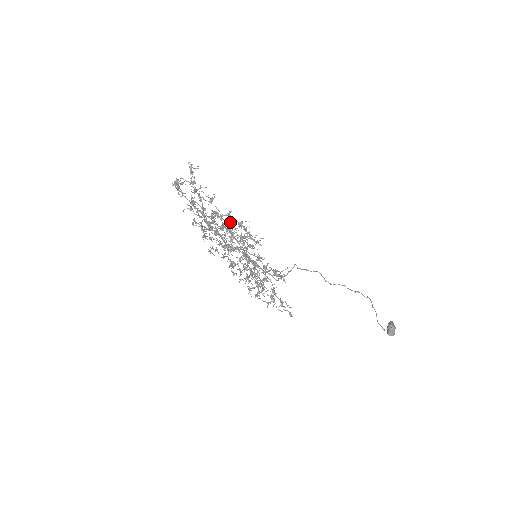
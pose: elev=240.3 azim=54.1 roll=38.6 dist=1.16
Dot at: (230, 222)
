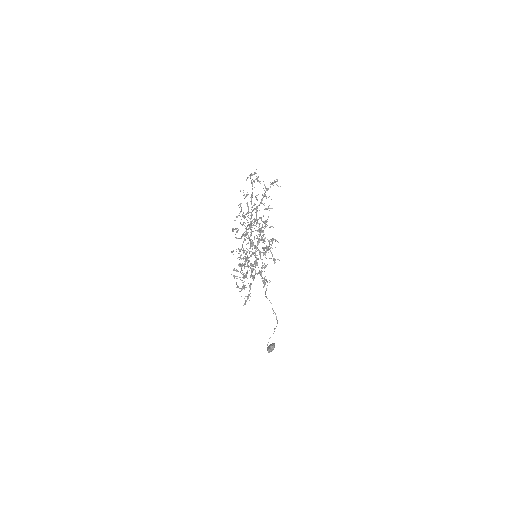
Dot at: (259, 224)
